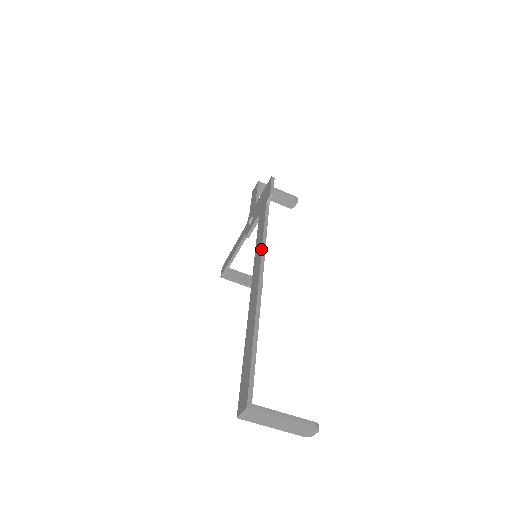
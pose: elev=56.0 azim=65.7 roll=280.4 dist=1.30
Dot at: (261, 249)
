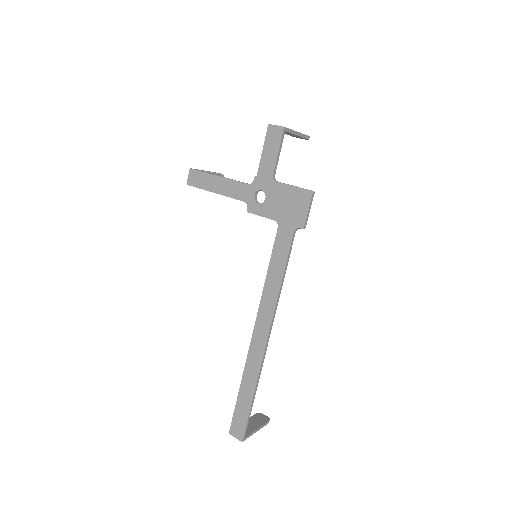
Dot at: (276, 300)
